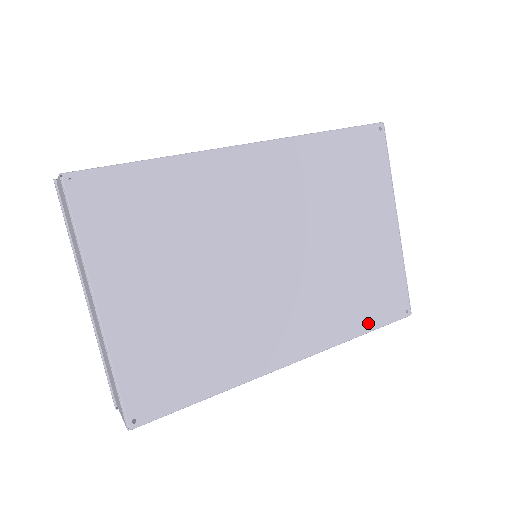
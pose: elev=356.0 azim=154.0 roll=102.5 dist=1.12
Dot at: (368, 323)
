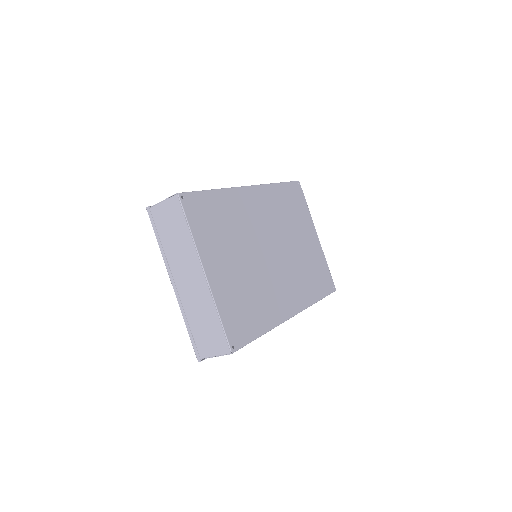
Dot at: (320, 294)
